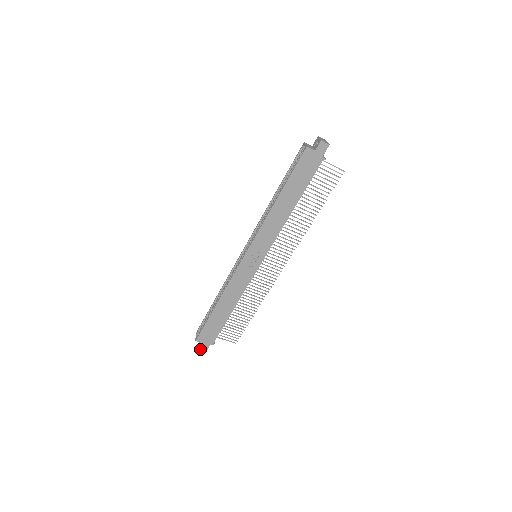
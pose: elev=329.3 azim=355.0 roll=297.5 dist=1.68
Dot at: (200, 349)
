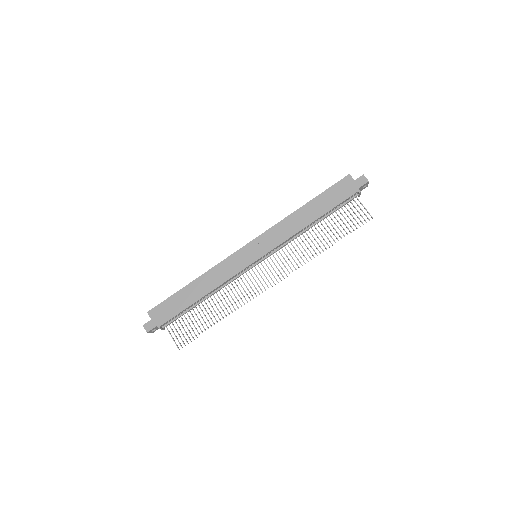
Dot at: (144, 325)
